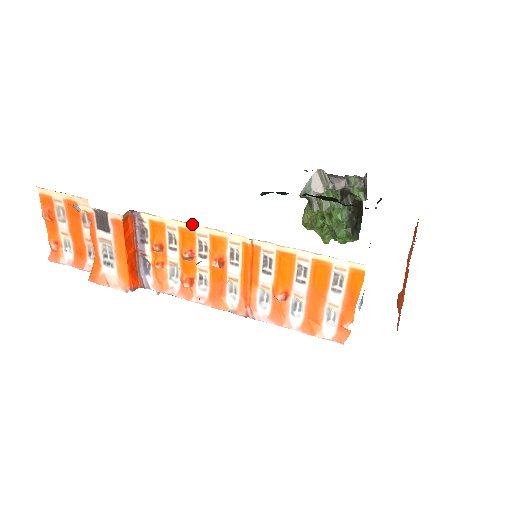
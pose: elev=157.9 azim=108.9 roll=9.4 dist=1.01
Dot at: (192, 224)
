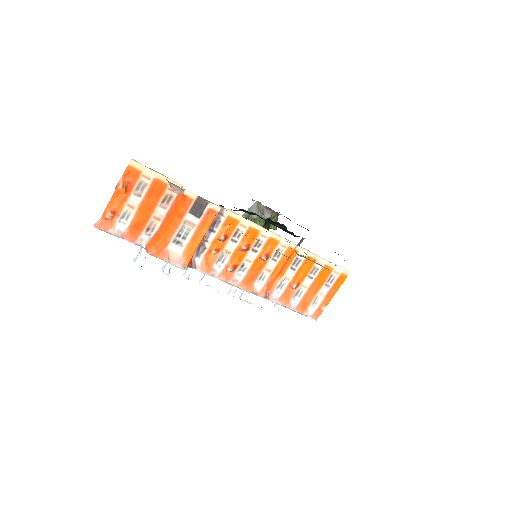
Dot at: (262, 227)
